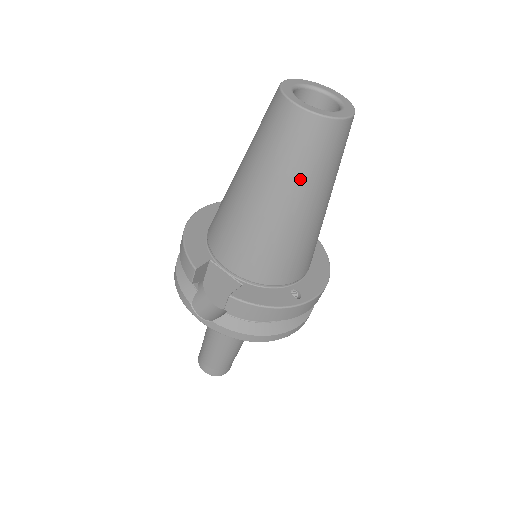
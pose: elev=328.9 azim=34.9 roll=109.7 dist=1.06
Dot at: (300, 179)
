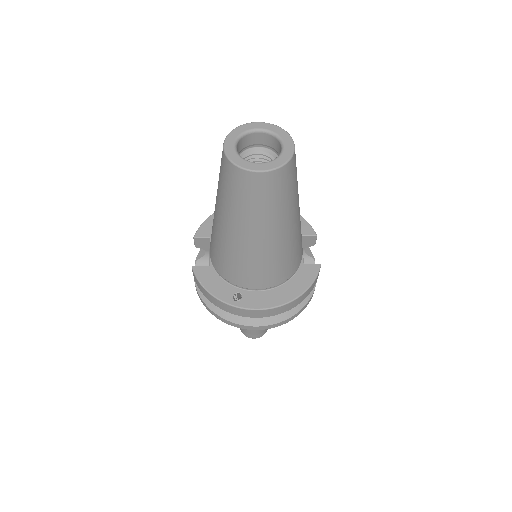
Dot at: (226, 205)
